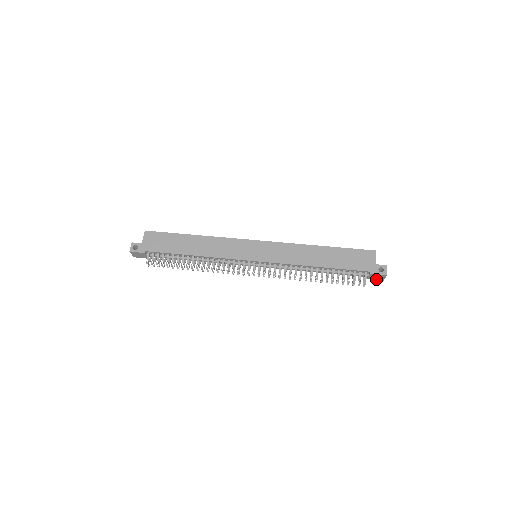
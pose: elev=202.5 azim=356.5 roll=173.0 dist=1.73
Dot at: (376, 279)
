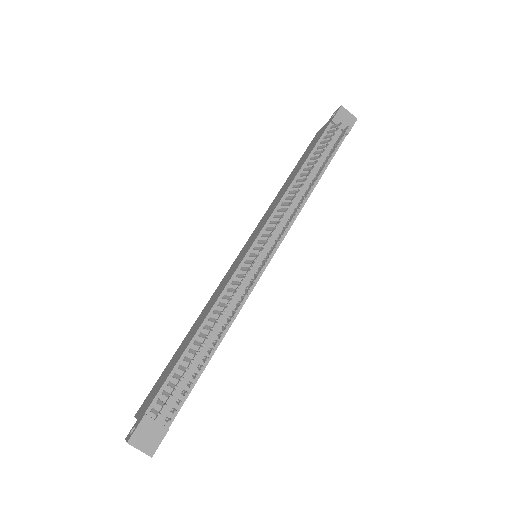
Dot at: (351, 125)
